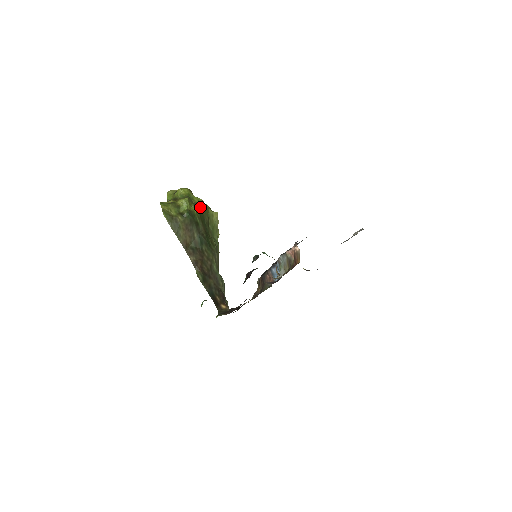
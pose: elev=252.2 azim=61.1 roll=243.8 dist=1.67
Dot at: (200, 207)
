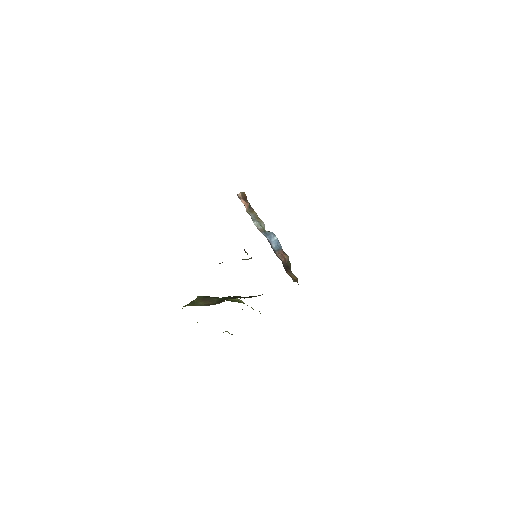
Dot at: occluded
